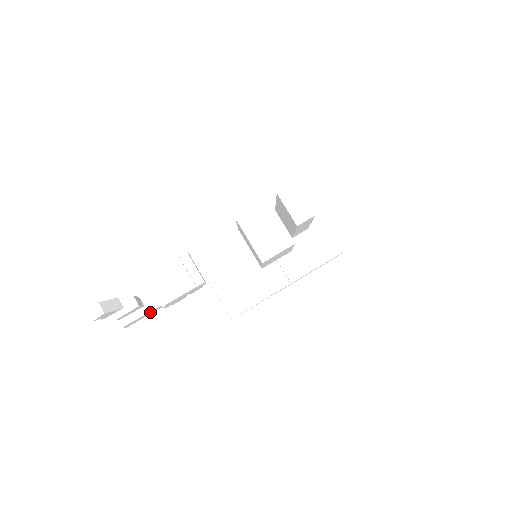
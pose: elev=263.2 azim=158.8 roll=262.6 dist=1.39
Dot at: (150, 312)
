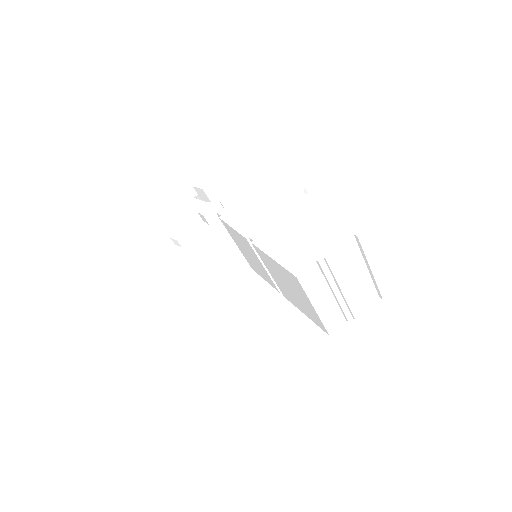
Dot at: occluded
